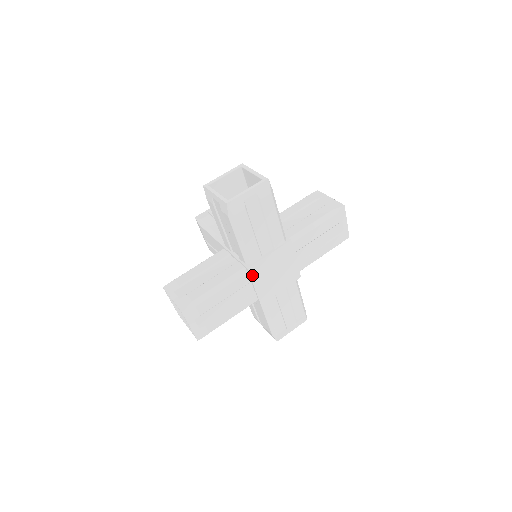
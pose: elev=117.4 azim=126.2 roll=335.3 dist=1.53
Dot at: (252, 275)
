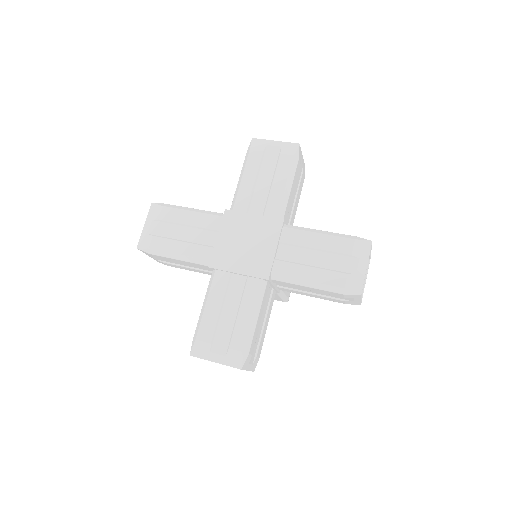
Dot at: (224, 221)
